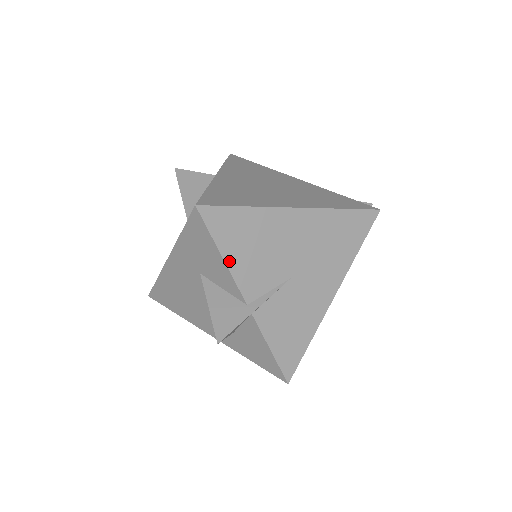
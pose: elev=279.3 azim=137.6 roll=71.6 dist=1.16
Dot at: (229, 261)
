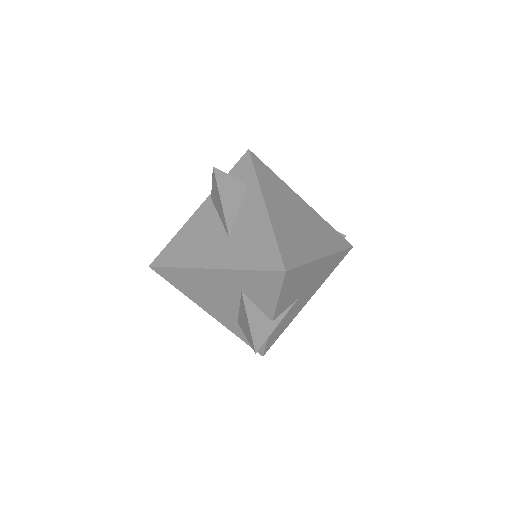
Dot at: (280, 299)
